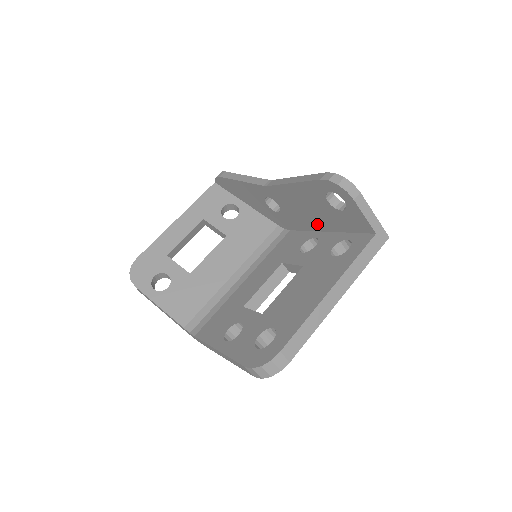
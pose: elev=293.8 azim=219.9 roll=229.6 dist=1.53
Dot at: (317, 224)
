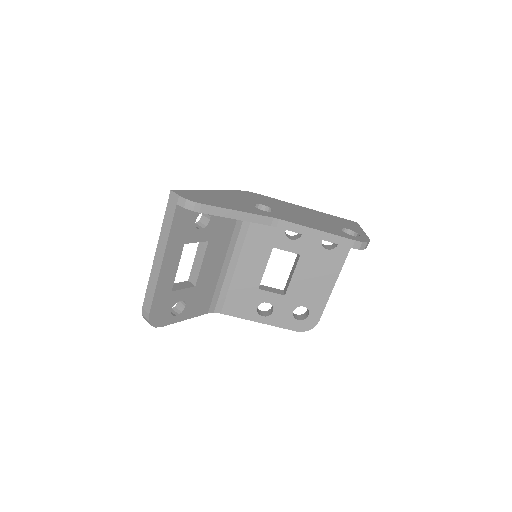
Dot at: occluded
